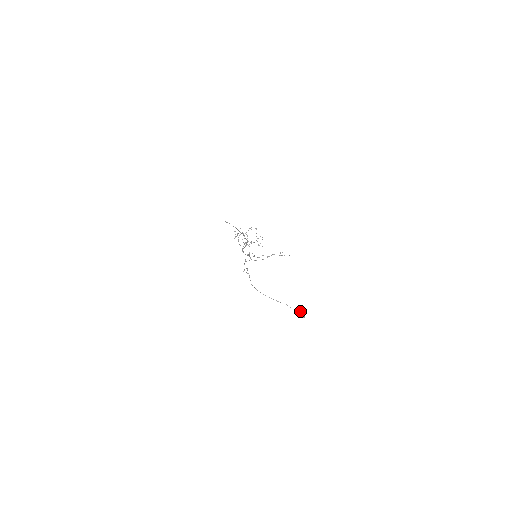
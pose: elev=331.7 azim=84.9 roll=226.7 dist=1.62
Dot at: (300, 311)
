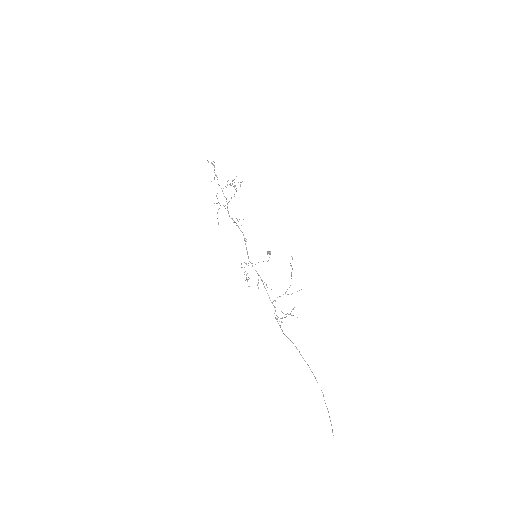
Dot at: (269, 254)
